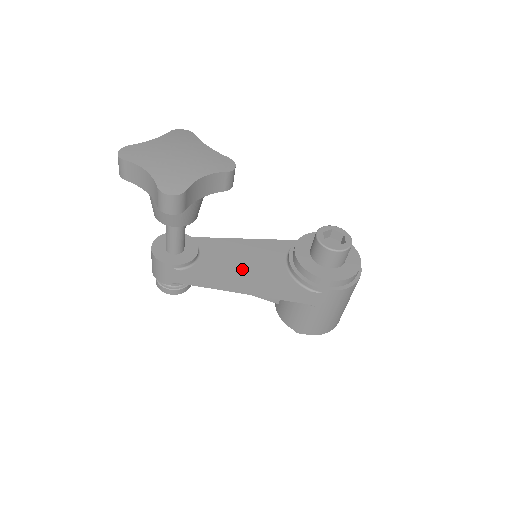
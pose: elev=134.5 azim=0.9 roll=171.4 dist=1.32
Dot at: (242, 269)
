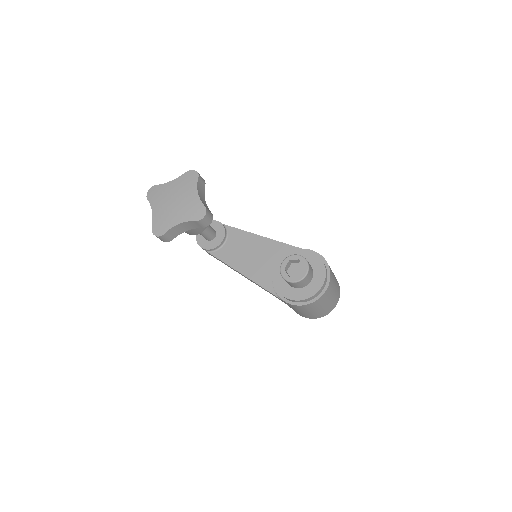
Dot at: (244, 263)
